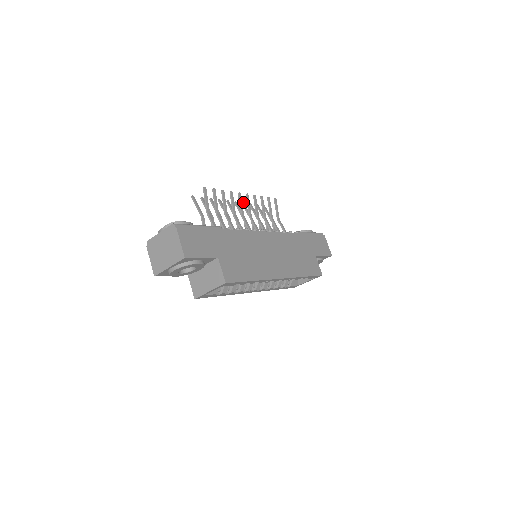
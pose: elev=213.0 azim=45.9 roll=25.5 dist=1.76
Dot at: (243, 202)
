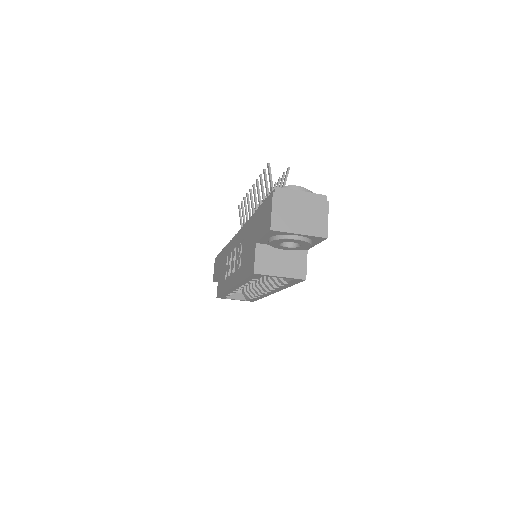
Dot at: occluded
